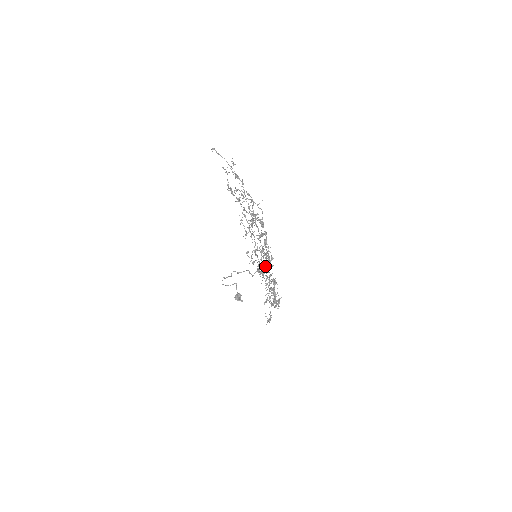
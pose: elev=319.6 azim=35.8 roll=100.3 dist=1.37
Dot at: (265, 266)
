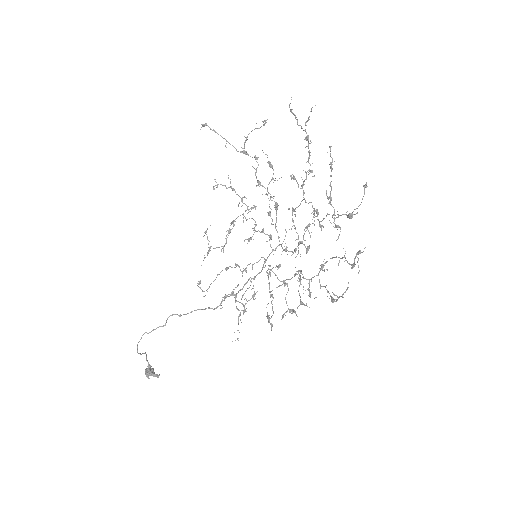
Dot at: (303, 244)
